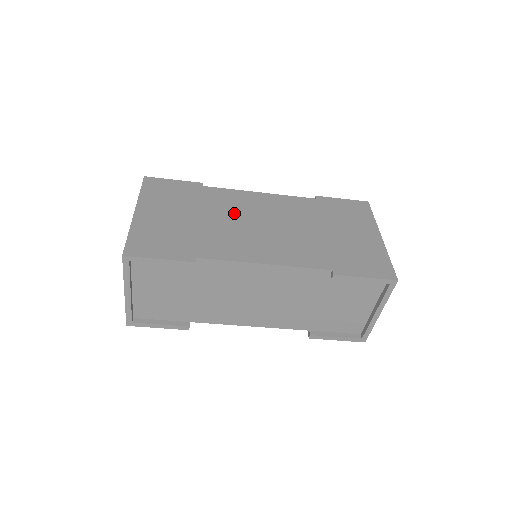
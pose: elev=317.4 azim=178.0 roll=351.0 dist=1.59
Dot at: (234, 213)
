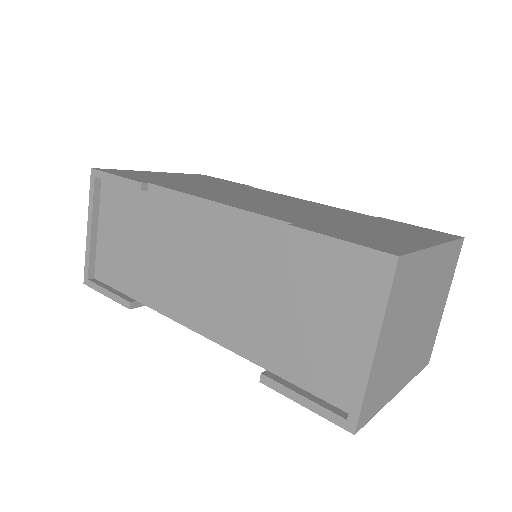
Dot at: (247, 193)
